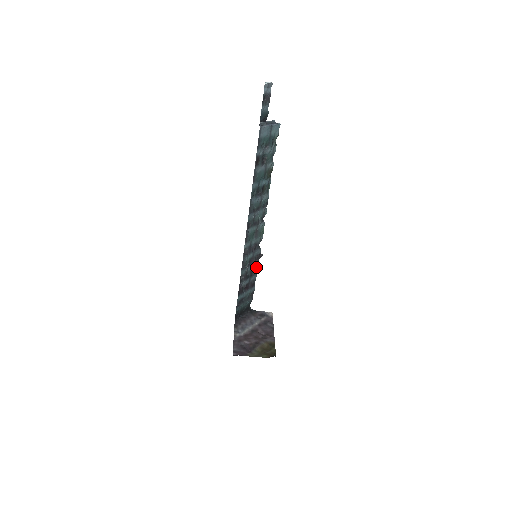
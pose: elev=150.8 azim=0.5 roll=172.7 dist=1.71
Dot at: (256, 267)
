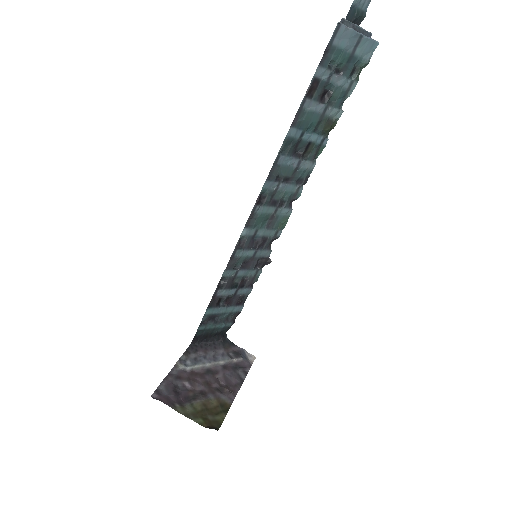
Dot at: (254, 276)
